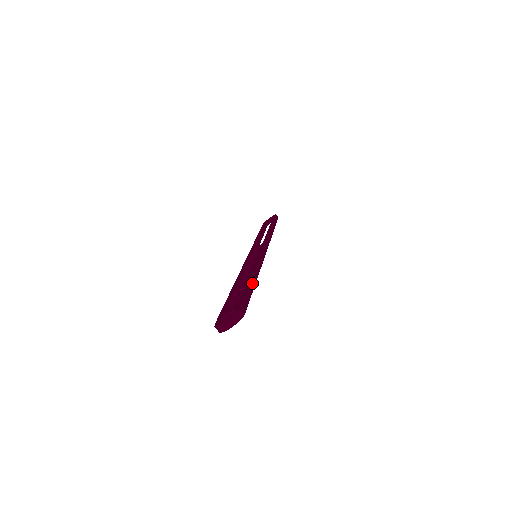
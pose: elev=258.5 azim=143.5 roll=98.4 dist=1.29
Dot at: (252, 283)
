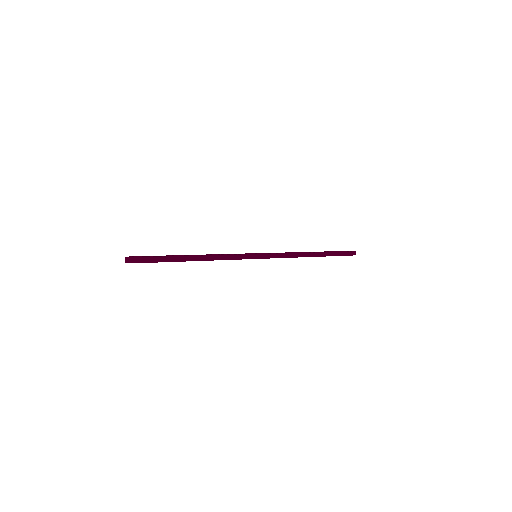
Dot at: (188, 258)
